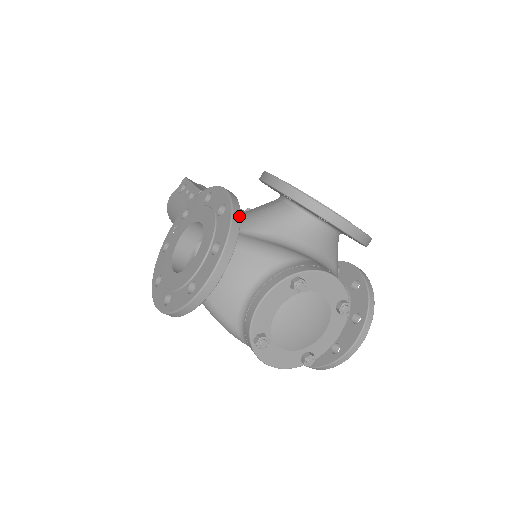
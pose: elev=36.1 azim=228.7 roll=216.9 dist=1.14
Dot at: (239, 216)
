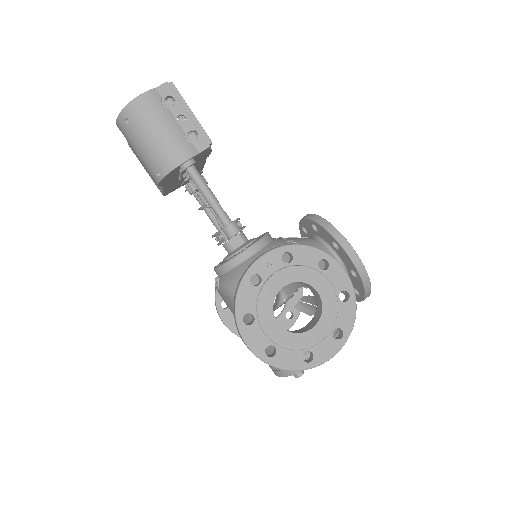
Dot at: (354, 307)
